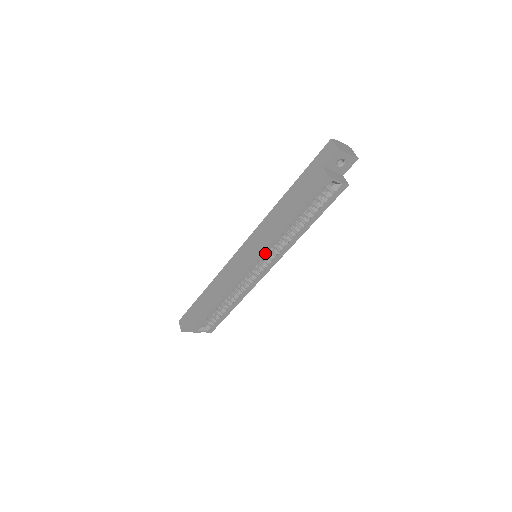
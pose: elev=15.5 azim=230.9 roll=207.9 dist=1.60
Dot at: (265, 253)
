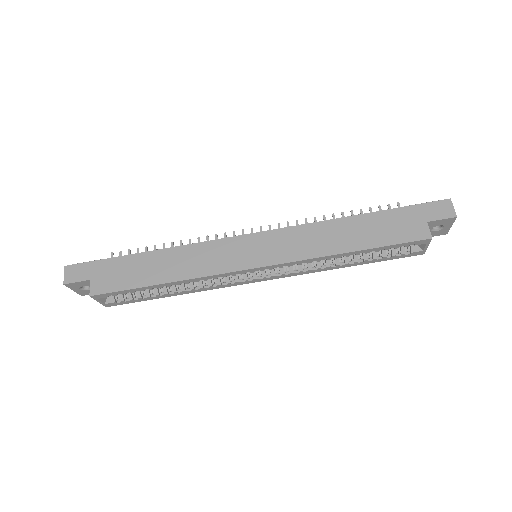
Dot at: (283, 265)
